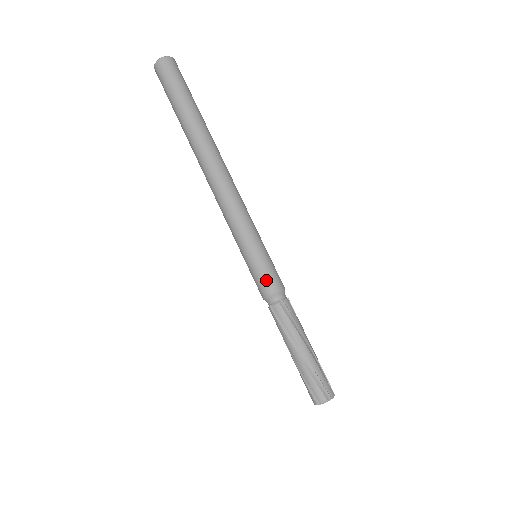
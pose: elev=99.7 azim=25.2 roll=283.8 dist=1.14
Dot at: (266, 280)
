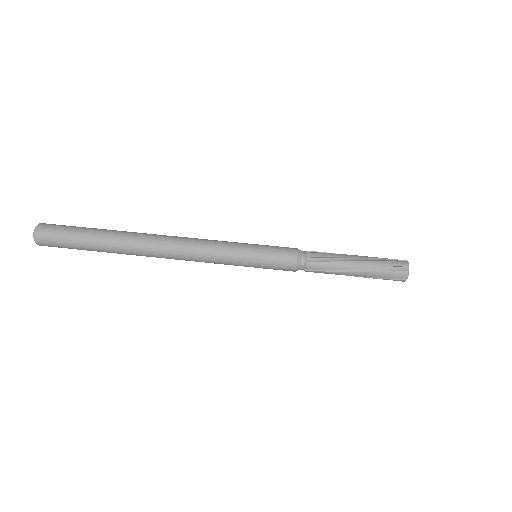
Dot at: (283, 250)
